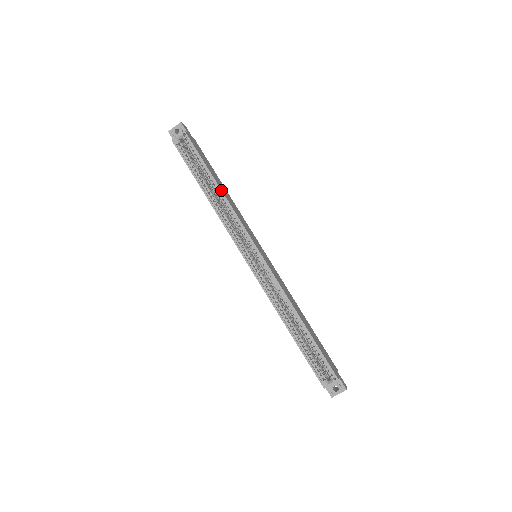
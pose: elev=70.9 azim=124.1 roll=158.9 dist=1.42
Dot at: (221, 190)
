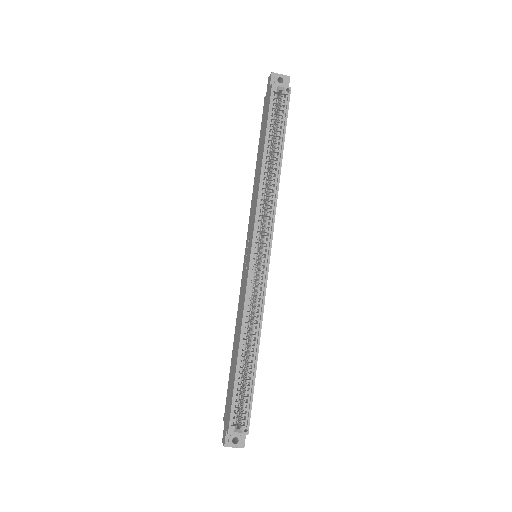
Dot at: occluded
